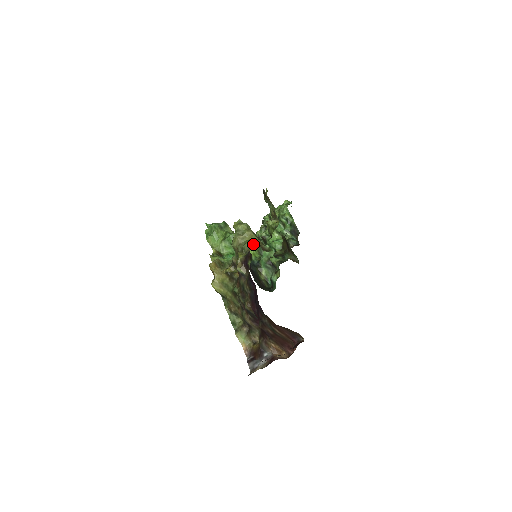
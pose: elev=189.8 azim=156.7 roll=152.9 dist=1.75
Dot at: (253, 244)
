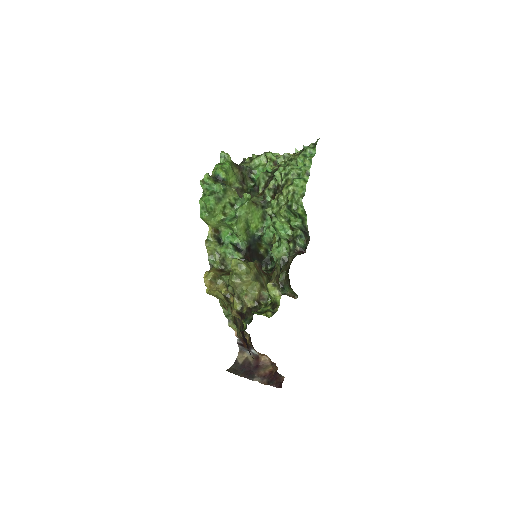
Dot at: (250, 298)
